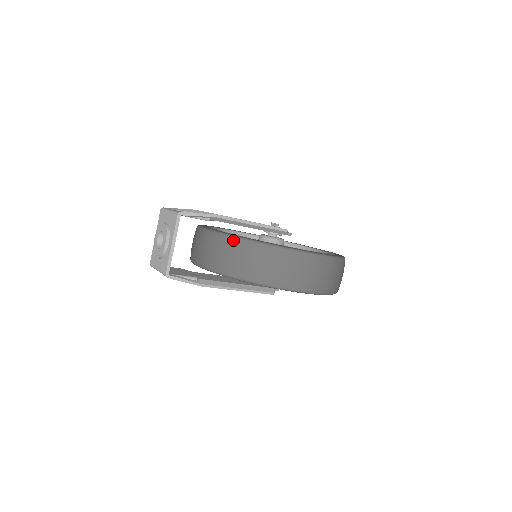
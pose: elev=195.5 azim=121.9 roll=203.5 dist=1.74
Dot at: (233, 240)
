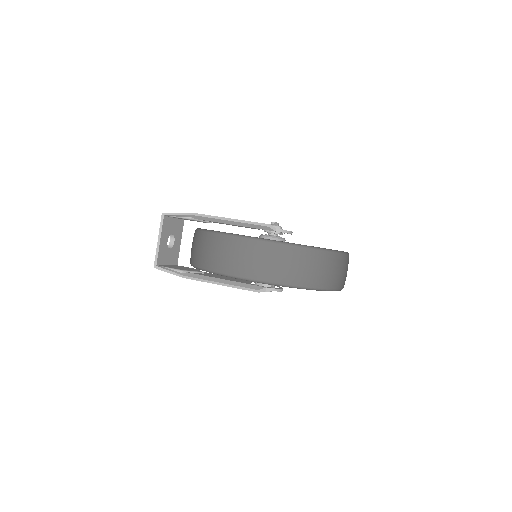
Dot at: (196, 232)
